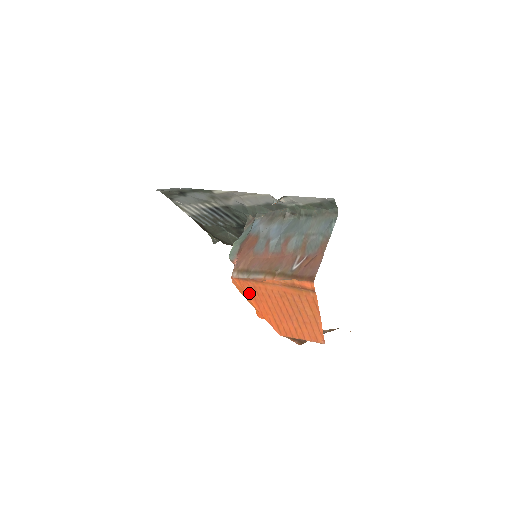
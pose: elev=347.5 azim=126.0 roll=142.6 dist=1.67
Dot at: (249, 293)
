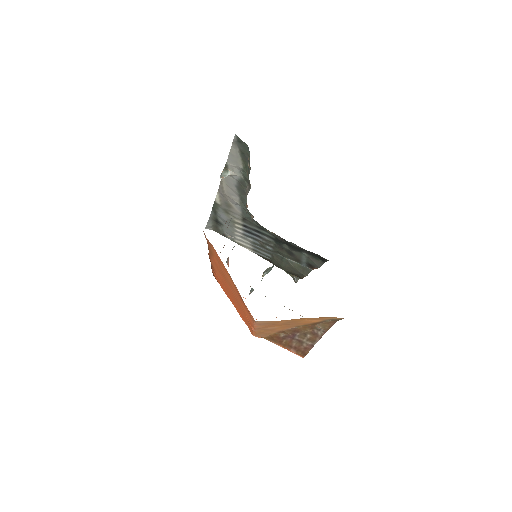
Dot at: (223, 289)
